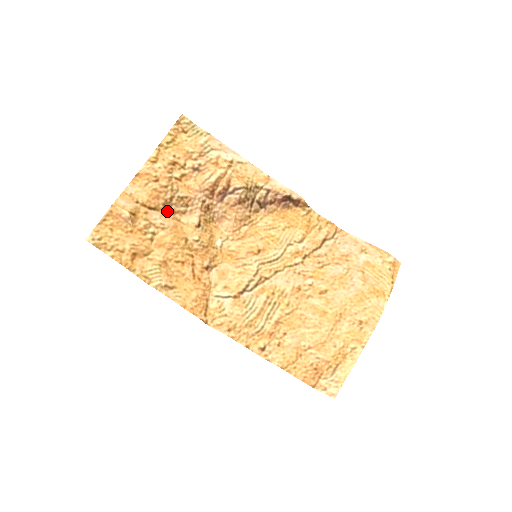
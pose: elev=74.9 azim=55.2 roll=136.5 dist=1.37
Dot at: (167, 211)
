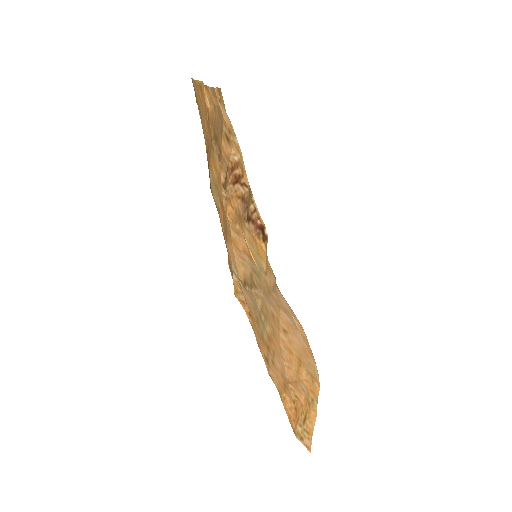
Dot at: occluded
